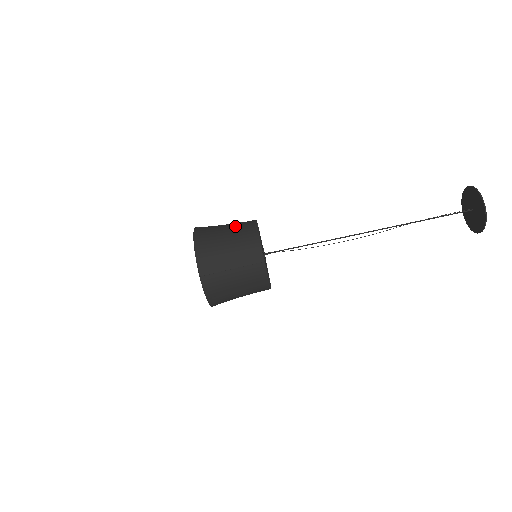
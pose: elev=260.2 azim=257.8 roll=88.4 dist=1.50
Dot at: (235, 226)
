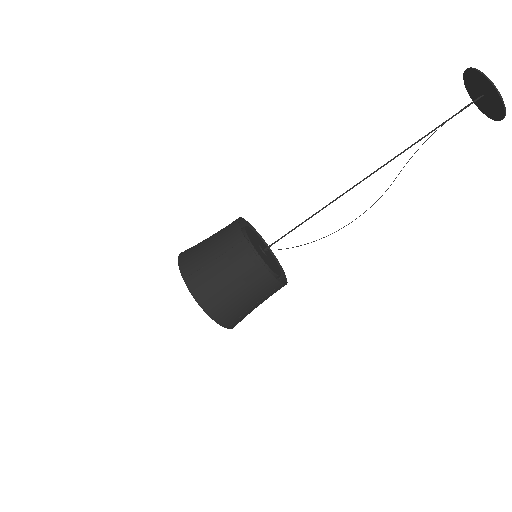
Dot at: (230, 264)
